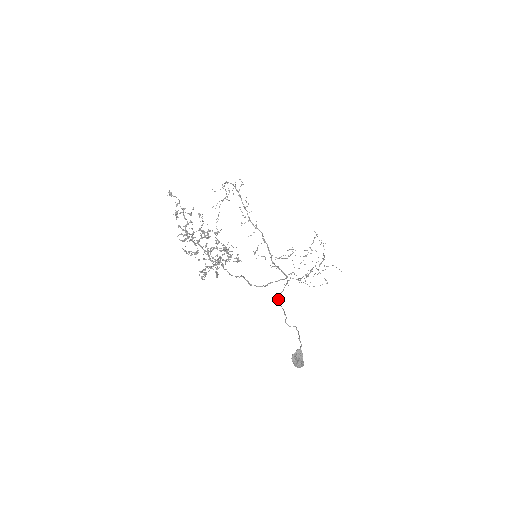
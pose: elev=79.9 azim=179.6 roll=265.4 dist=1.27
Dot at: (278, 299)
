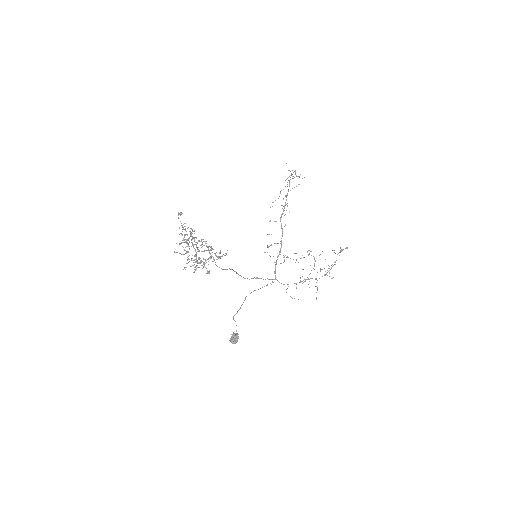
Dot at: occluded
